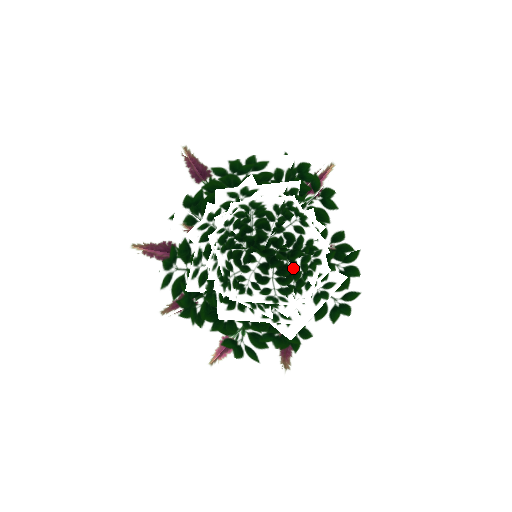
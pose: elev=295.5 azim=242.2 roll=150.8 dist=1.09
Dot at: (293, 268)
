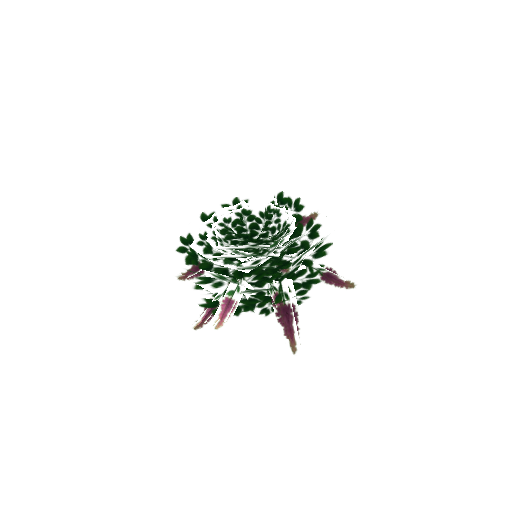
Dot at: occluded
